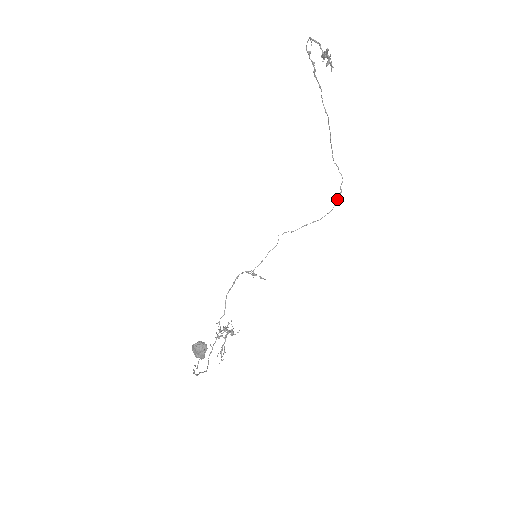
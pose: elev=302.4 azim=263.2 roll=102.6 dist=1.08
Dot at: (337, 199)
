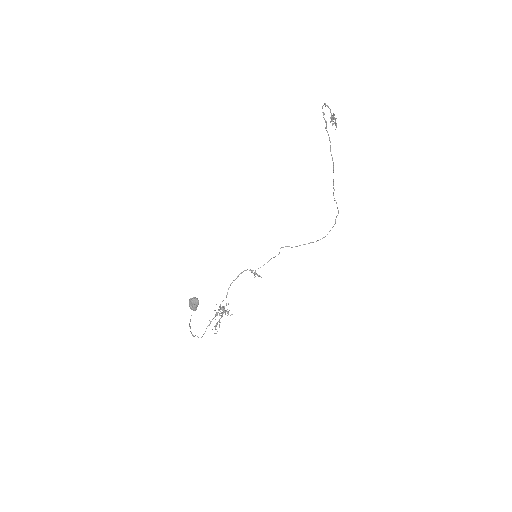
Dot at: occluded
